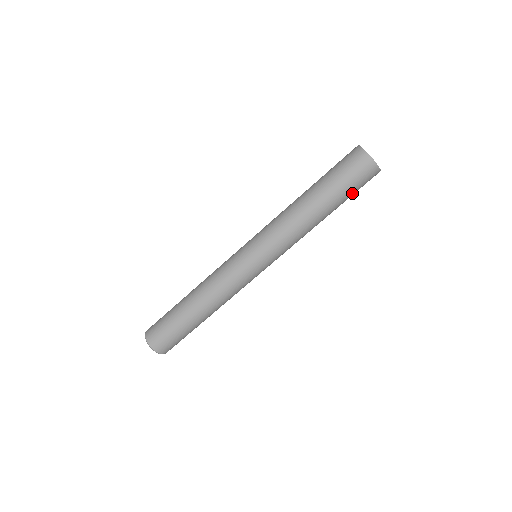
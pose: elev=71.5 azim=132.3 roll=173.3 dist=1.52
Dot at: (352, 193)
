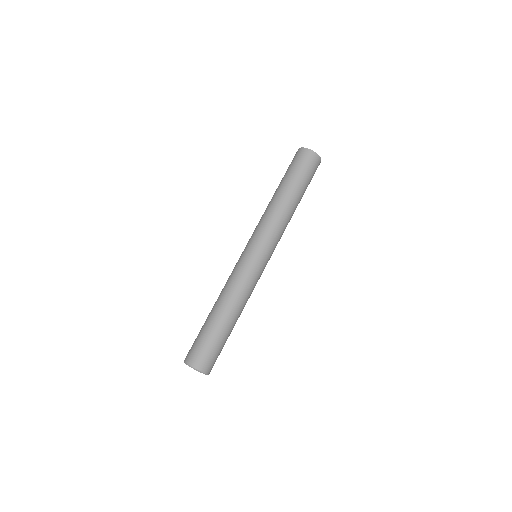
Dot at: occluded
